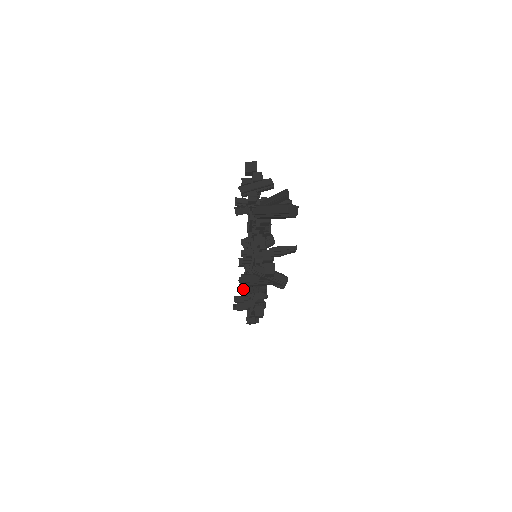
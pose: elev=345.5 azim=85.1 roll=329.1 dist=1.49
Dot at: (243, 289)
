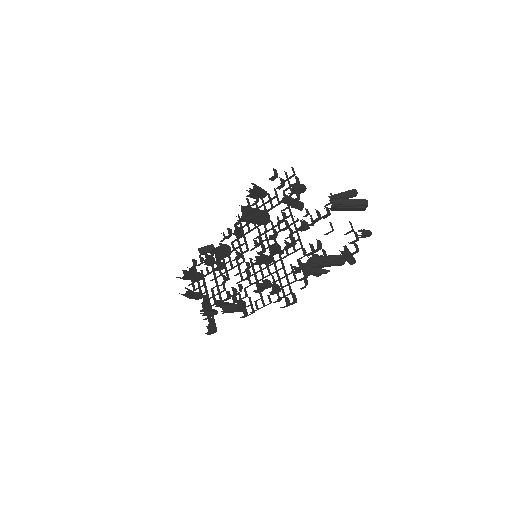
Dot at: (309, 270)
